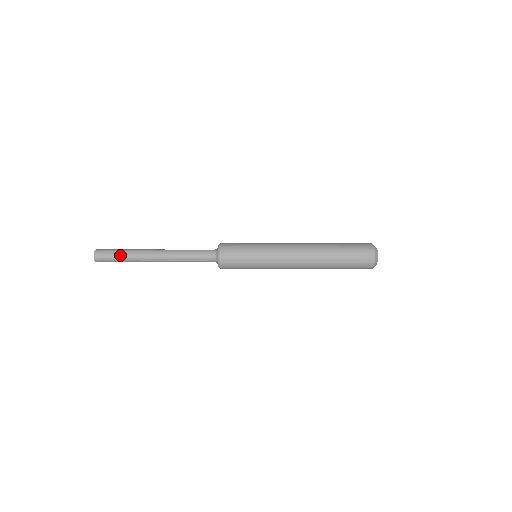
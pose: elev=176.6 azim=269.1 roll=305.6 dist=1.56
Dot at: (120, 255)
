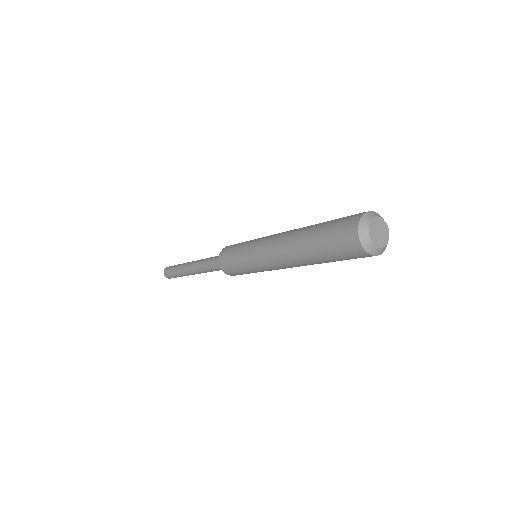
Dot at: (174, 270)
